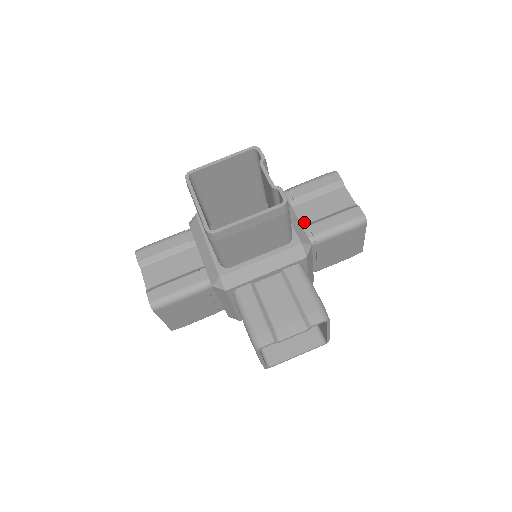
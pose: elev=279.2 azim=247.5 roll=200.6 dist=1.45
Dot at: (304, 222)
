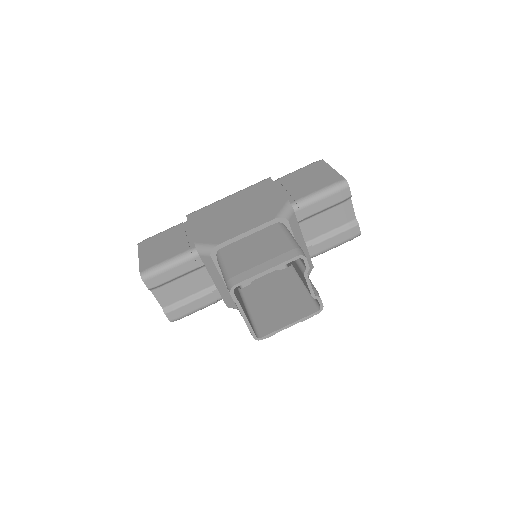
Dot at: (308, 239)
